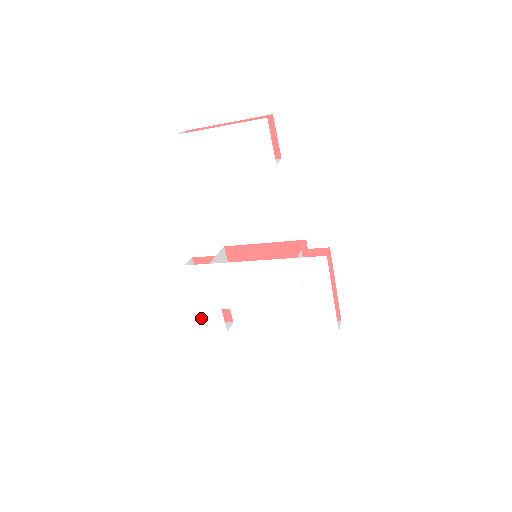
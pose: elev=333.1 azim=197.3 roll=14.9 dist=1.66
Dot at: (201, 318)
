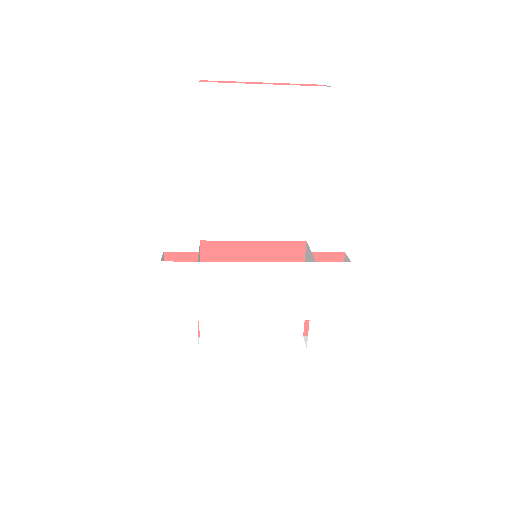
Dot at: (165, 332)
